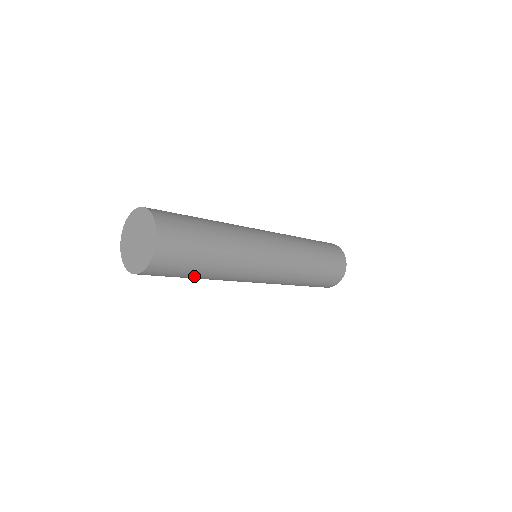
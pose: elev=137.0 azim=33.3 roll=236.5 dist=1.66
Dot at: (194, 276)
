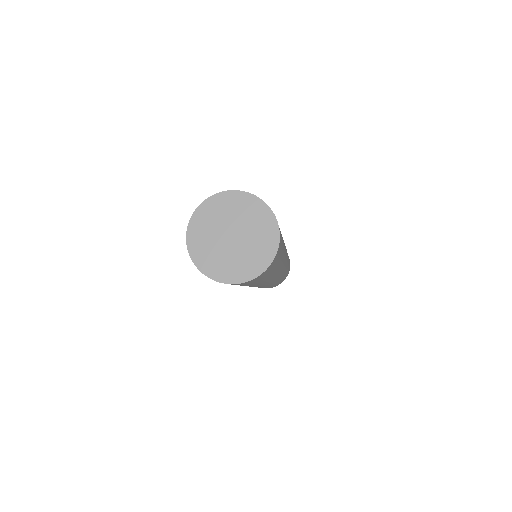
Dot at: occluded
